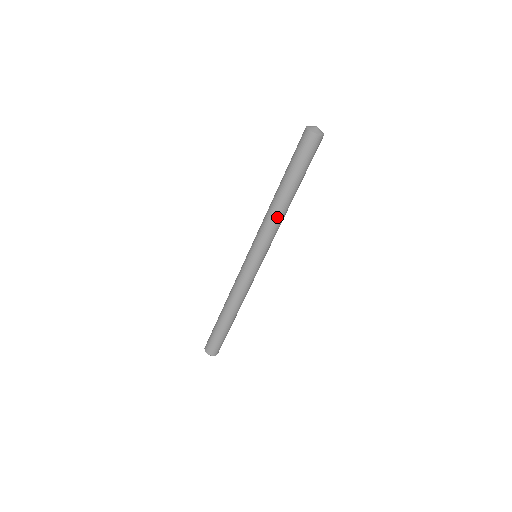
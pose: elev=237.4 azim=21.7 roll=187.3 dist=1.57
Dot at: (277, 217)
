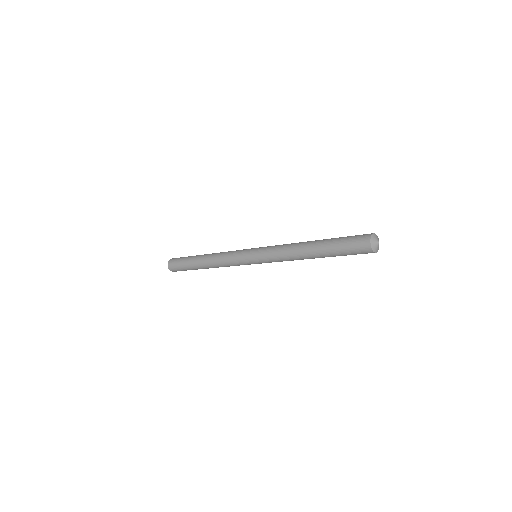
Dot at: (293, 257)
